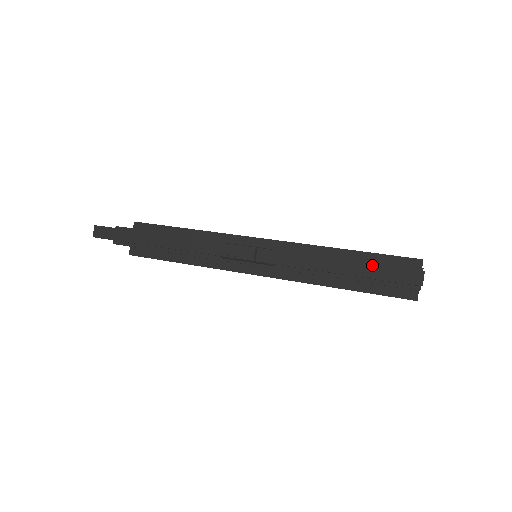
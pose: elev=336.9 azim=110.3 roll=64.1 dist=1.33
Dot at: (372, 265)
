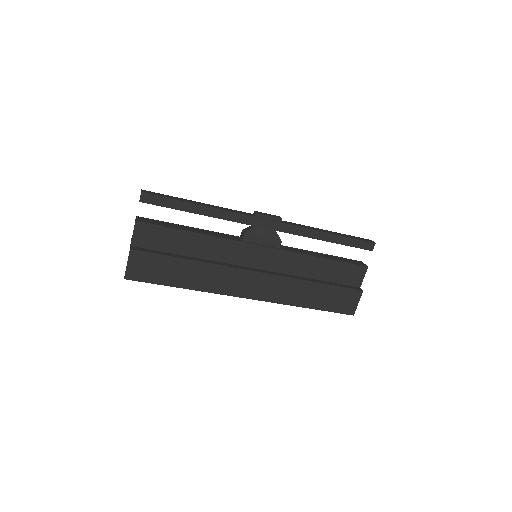
Dot at: (347, 235)
